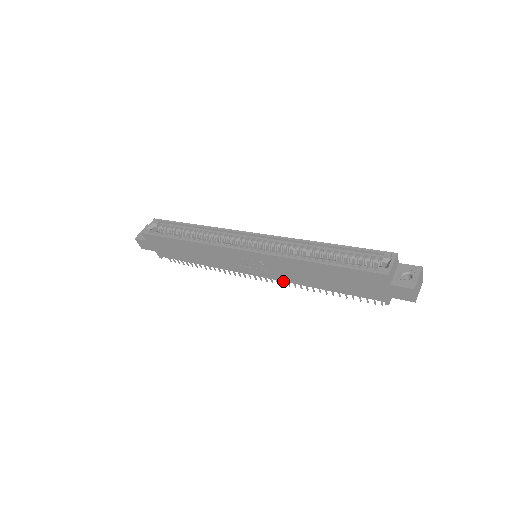
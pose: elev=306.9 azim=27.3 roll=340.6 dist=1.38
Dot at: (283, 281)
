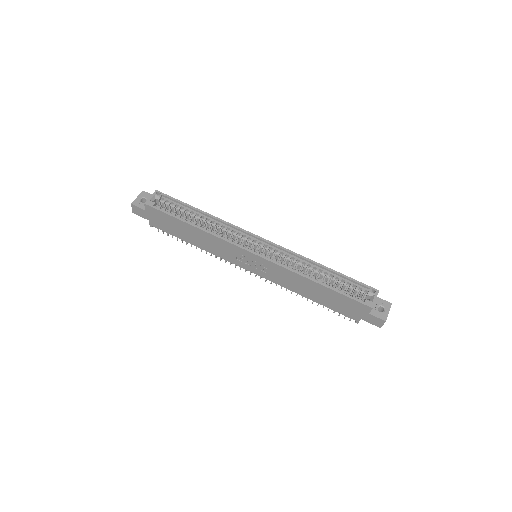
Dot at: (275, 283)
